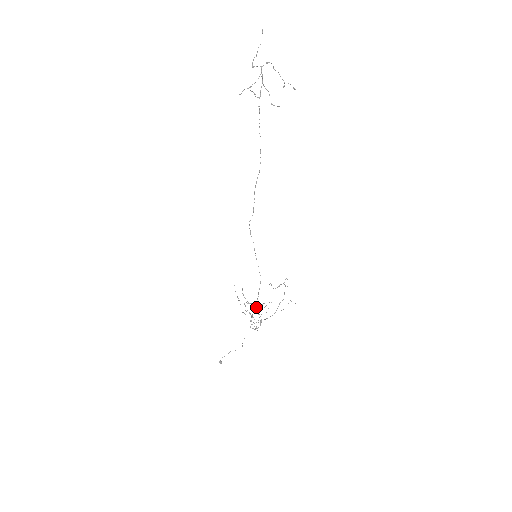
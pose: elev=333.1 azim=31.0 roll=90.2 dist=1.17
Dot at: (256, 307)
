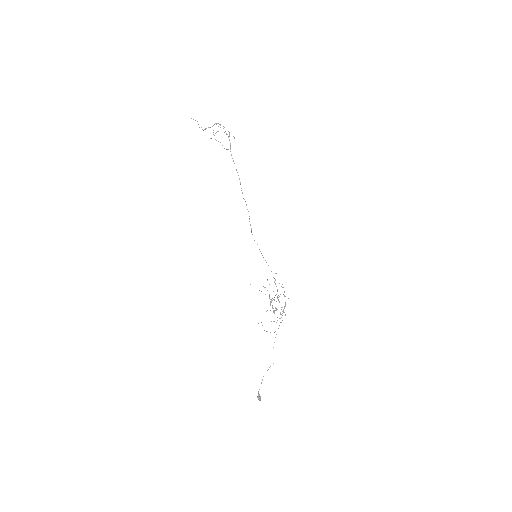
Dot at: (277, 296)
